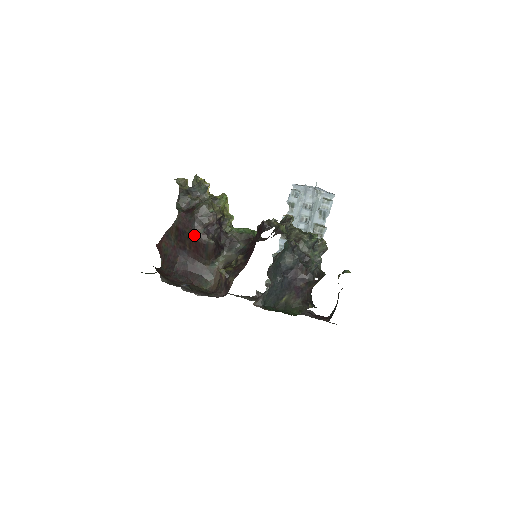
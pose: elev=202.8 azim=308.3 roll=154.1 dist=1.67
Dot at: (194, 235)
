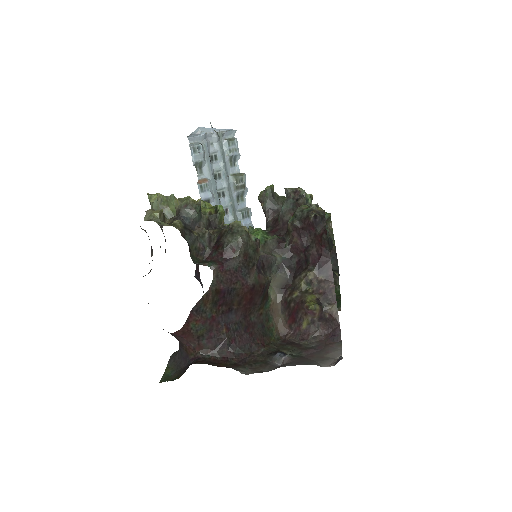
Dot at: (251, 286)
